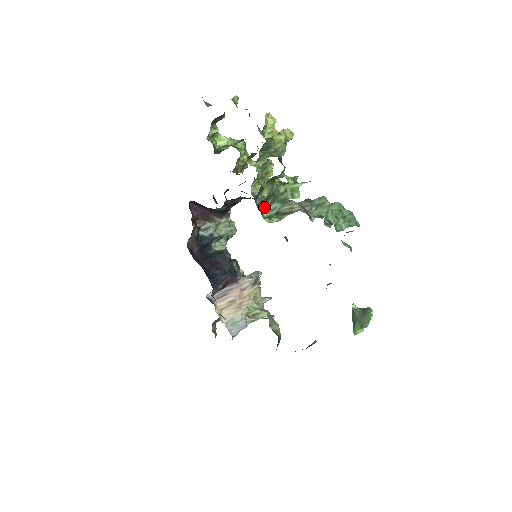
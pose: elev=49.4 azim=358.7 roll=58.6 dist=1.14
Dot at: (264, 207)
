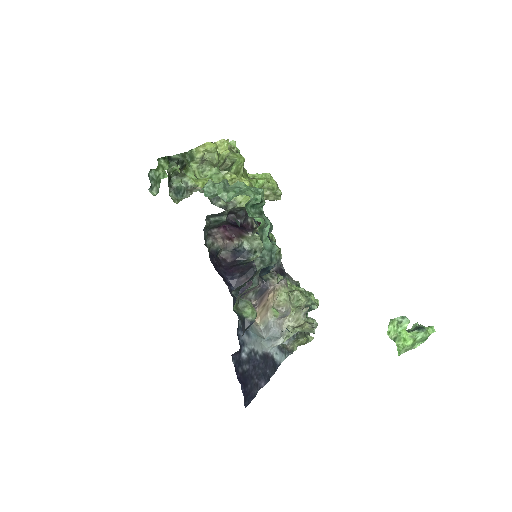
Dot at: (184, 197)
